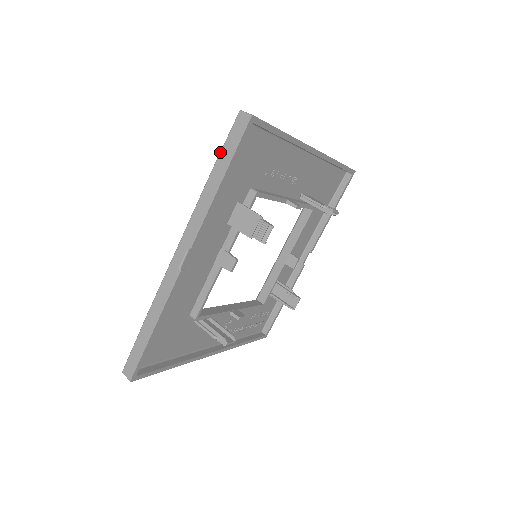
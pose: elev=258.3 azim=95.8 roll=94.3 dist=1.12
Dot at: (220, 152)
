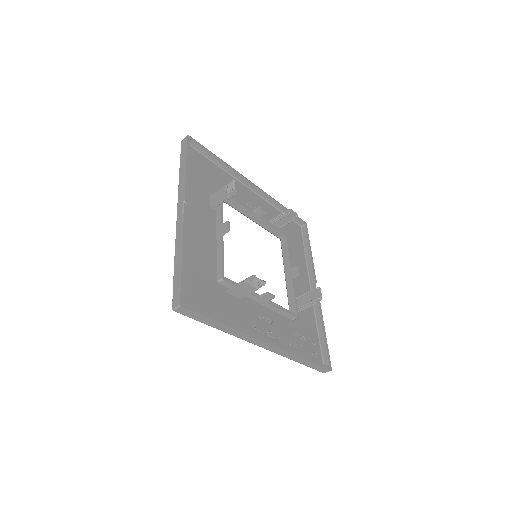
Dot at: (180, 159)
